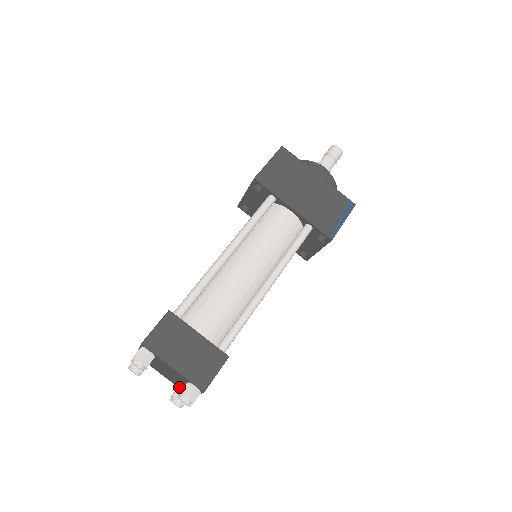
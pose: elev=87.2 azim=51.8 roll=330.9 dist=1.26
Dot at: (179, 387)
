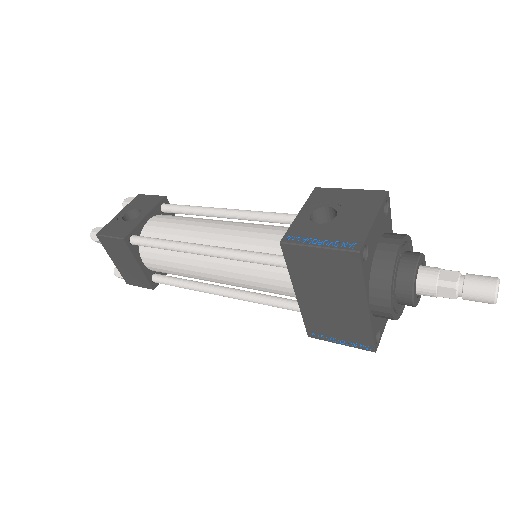
Dot at: occluded
